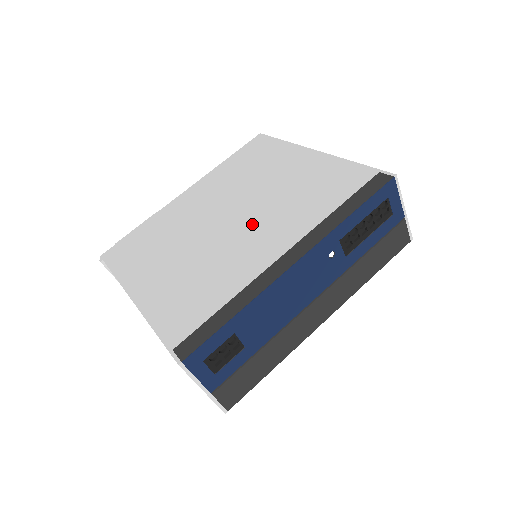
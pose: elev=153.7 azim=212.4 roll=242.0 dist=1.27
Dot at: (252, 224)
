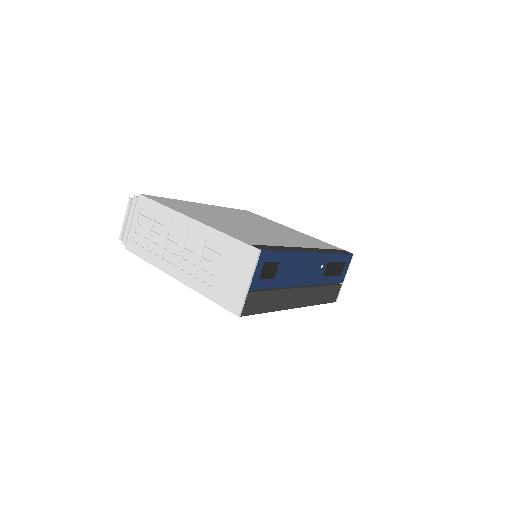
Dot at: (272, 232)
